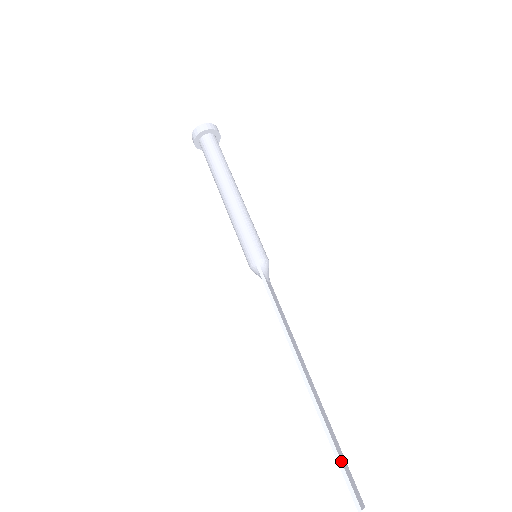
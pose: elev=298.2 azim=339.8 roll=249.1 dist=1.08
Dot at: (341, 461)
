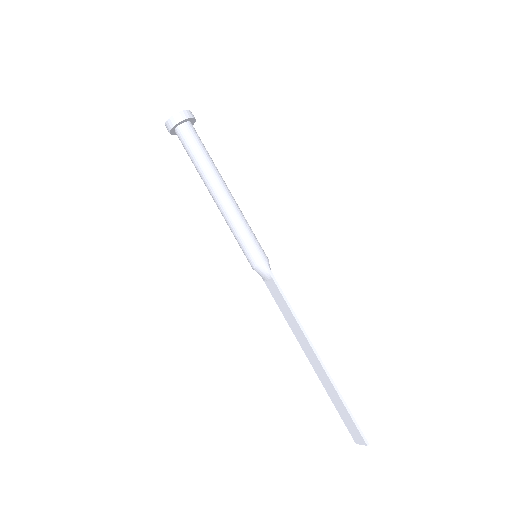
Dot at: (352, 415)
